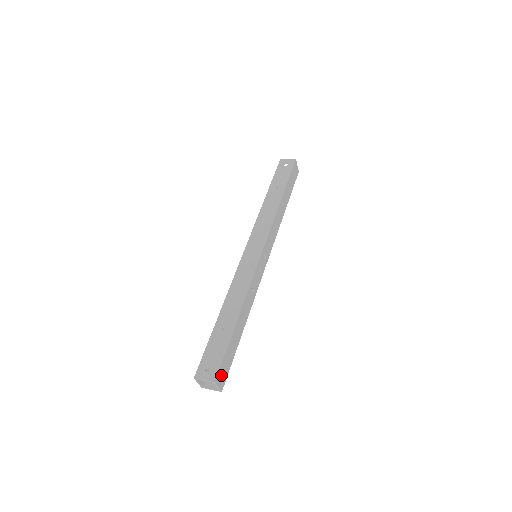
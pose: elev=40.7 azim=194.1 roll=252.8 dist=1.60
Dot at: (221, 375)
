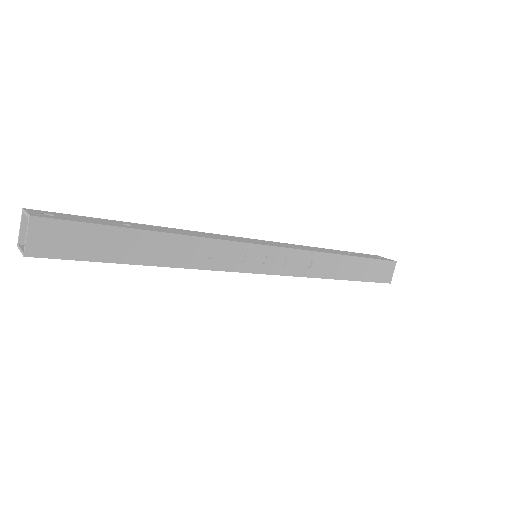
Dot at: (50, 233)
